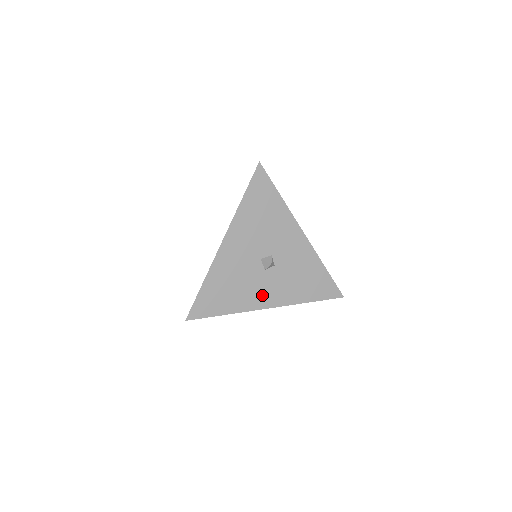
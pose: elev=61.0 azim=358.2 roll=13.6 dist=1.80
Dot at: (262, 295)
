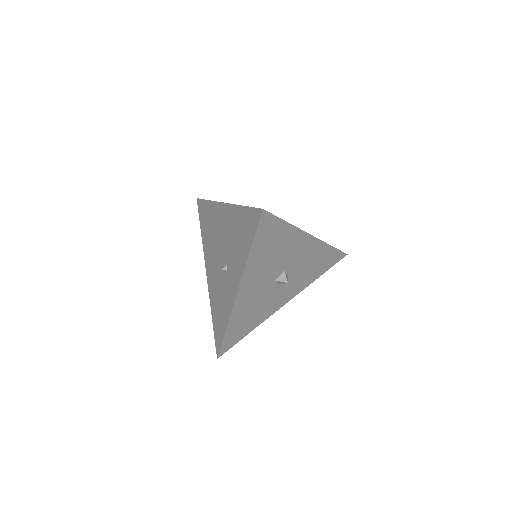
Dot at: (279, 301)
